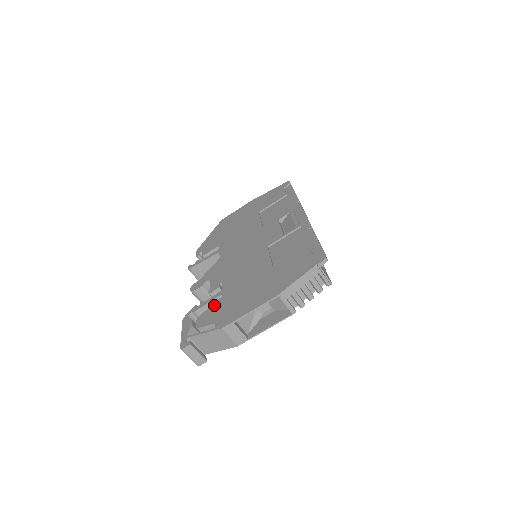
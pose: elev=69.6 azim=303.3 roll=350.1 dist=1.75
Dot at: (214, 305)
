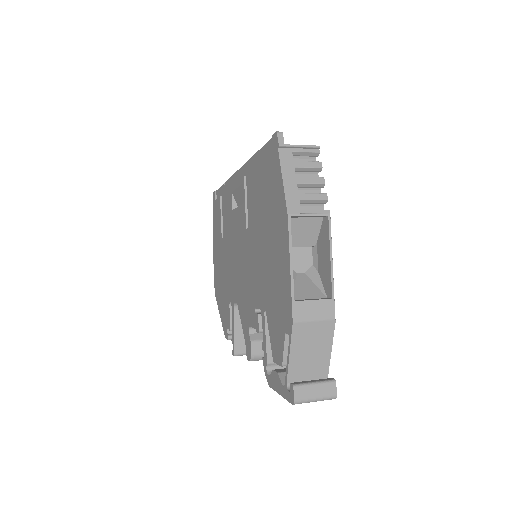
Dot at: (269, 328)
